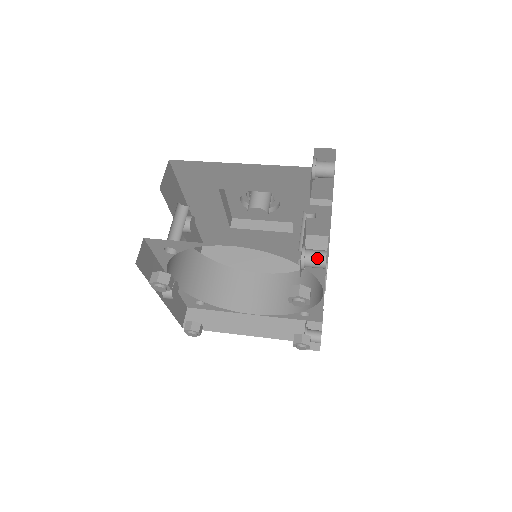
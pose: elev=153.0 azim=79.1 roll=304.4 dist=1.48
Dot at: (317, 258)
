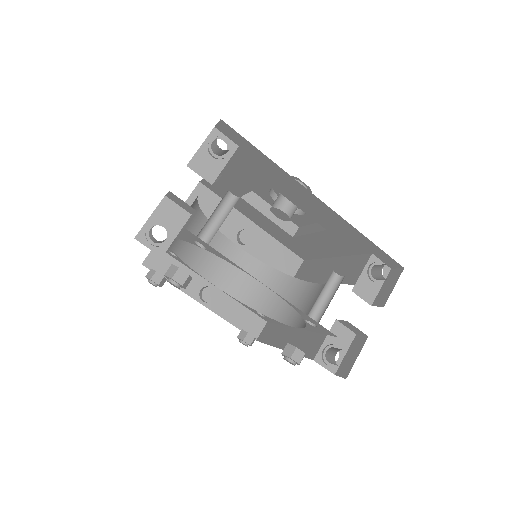
Dot at: (151, 231)
